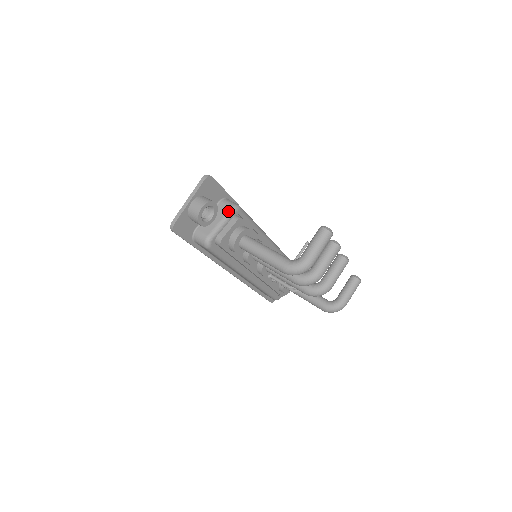
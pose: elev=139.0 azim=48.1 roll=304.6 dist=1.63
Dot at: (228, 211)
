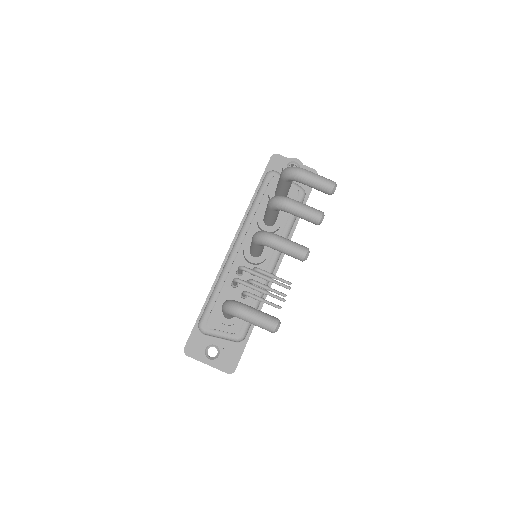
Dot at: occluded
